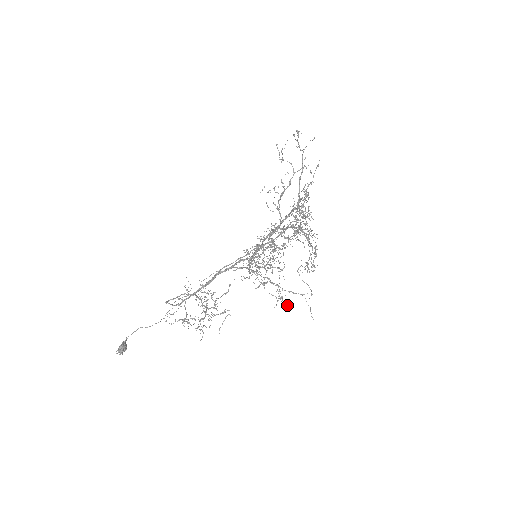
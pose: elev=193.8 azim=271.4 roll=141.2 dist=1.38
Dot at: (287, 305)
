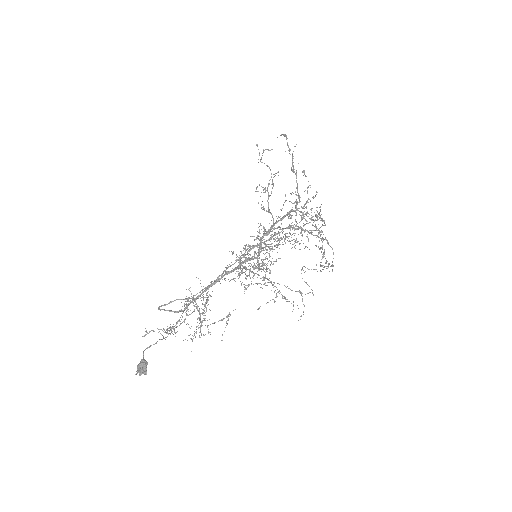
Dot at: occluded
